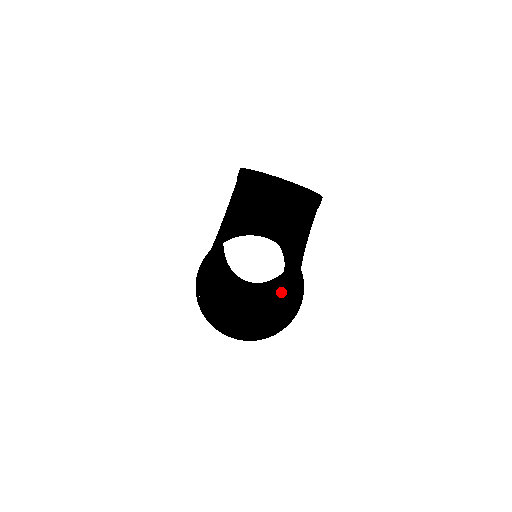
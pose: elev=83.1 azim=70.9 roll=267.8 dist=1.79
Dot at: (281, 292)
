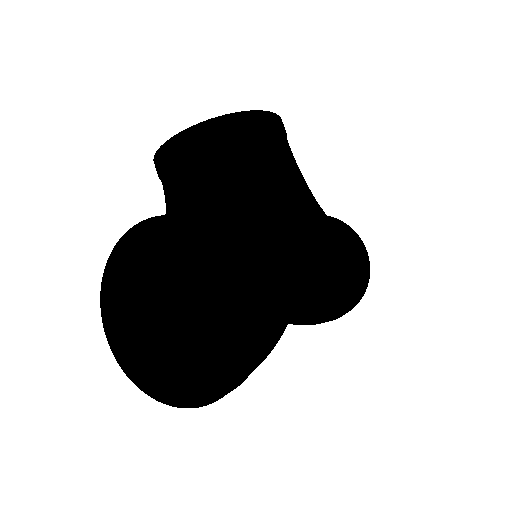
Dot at: occluded
